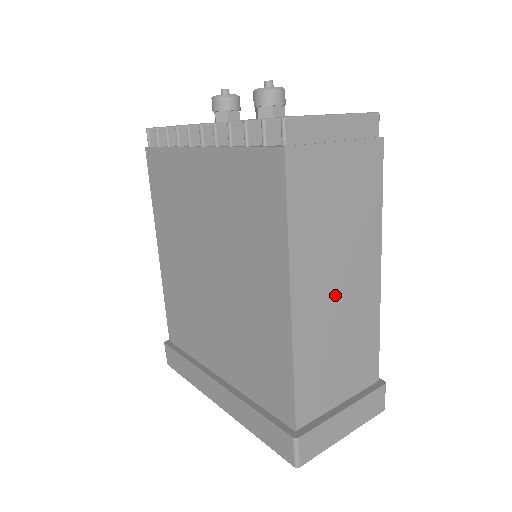
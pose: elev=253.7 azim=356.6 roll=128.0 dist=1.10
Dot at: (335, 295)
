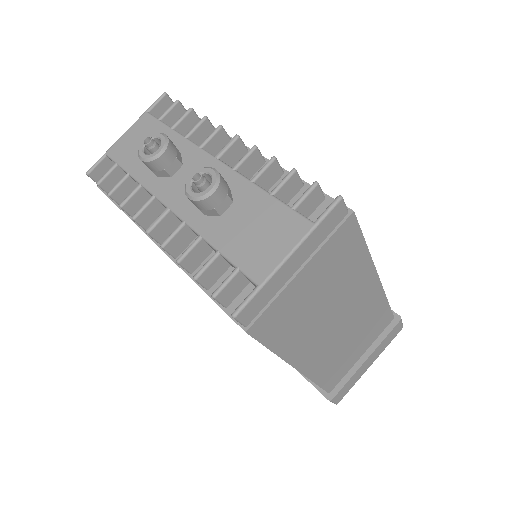
Dot at: (337, 331)
